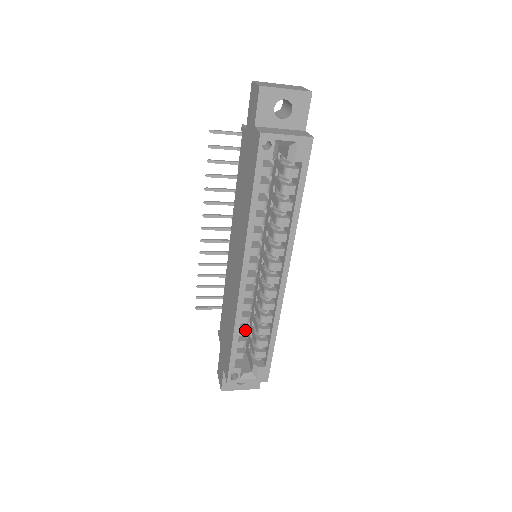
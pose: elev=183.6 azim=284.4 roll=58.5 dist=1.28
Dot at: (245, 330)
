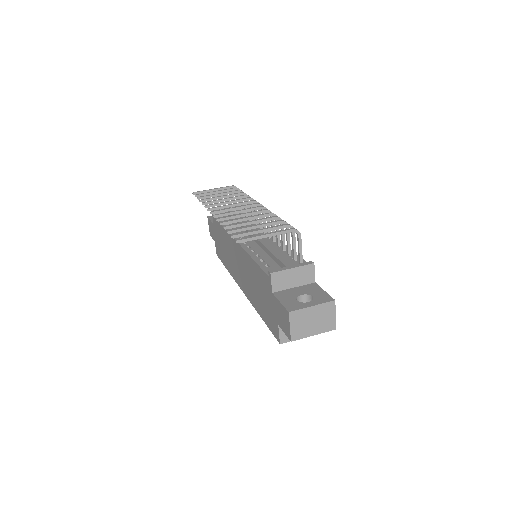
Dot at: occluded
